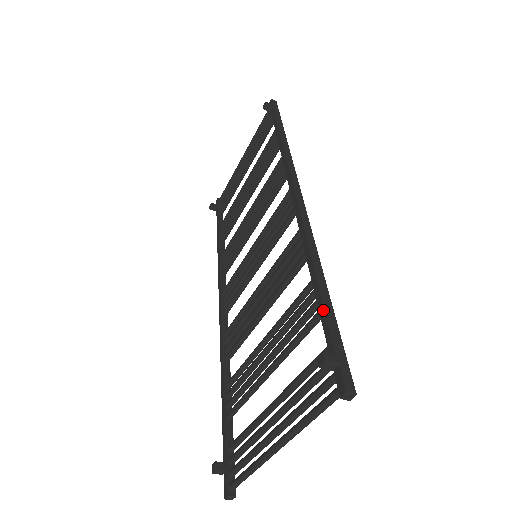
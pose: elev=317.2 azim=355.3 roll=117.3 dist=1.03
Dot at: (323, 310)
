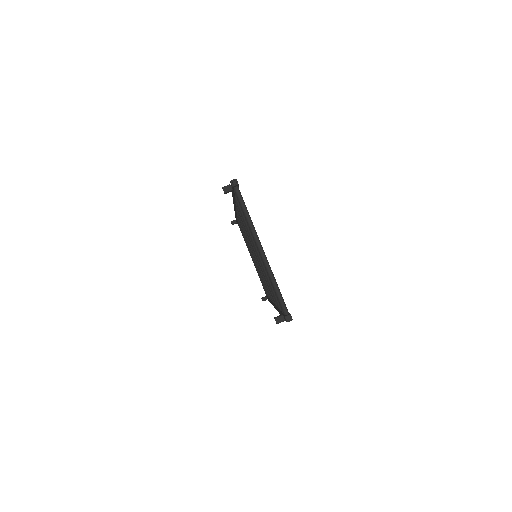
Dot at: (232, 193)
